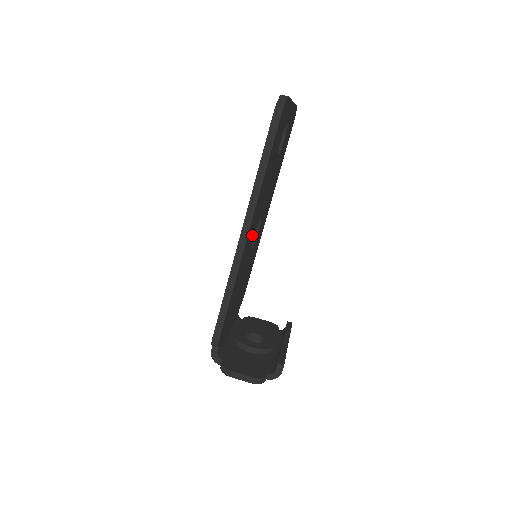
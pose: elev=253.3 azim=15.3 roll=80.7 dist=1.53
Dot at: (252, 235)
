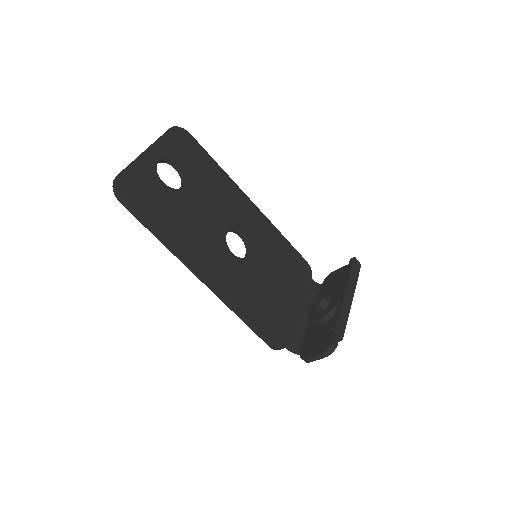
Dot at: (223, 259)
